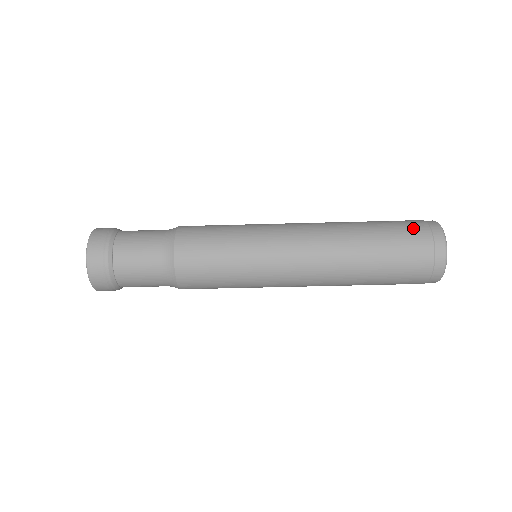
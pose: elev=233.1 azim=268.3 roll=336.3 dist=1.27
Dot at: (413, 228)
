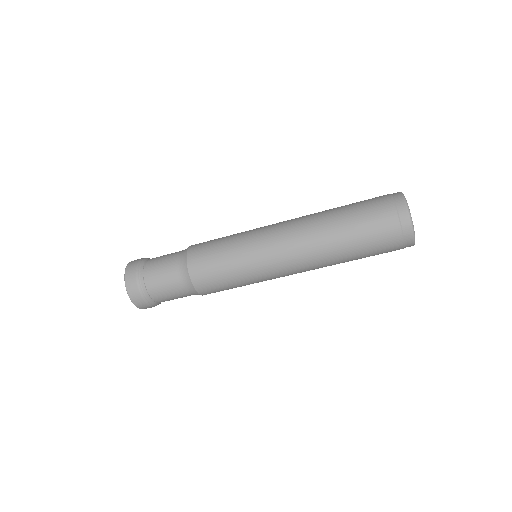
Dot at: (376, 198)
